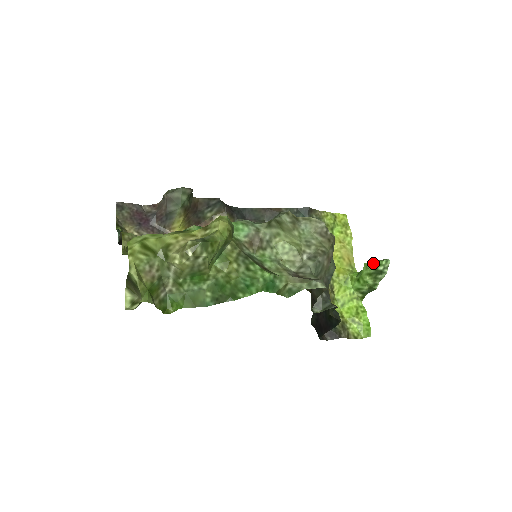
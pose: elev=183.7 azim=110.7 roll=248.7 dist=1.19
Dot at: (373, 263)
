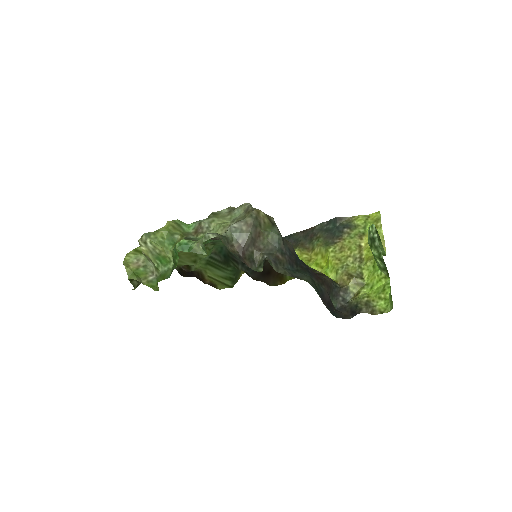
Dot at: (369, 235)
